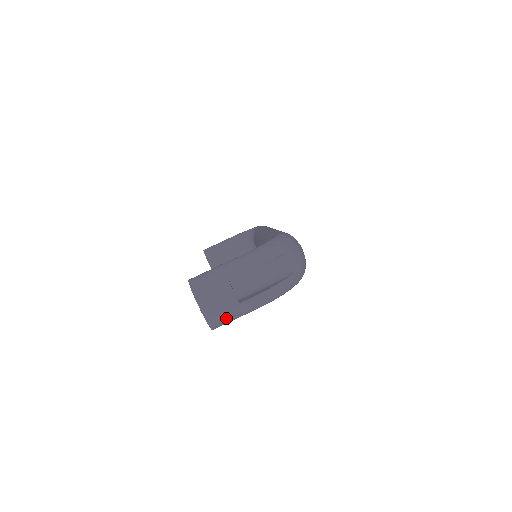
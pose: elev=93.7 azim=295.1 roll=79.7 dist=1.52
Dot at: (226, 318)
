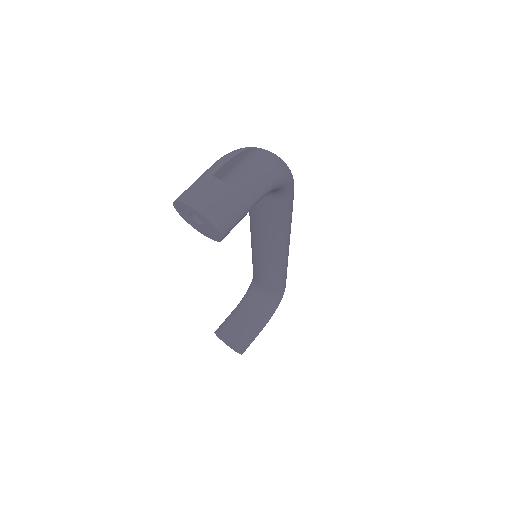
Dot at: (228, 211)
